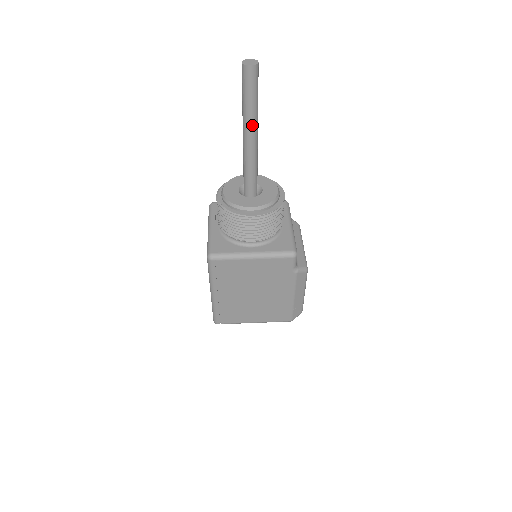
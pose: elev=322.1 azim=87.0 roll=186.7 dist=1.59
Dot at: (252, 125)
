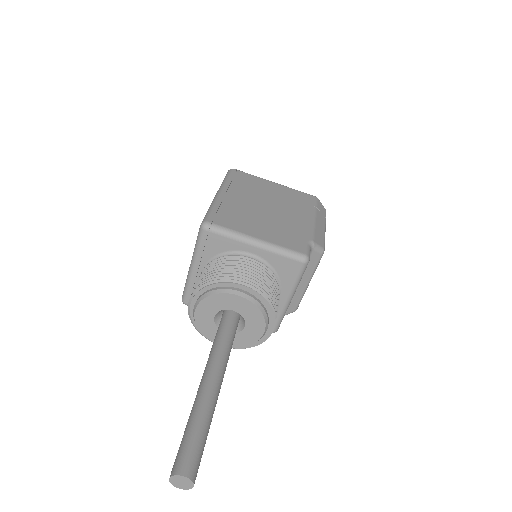
Dot at: occluded
